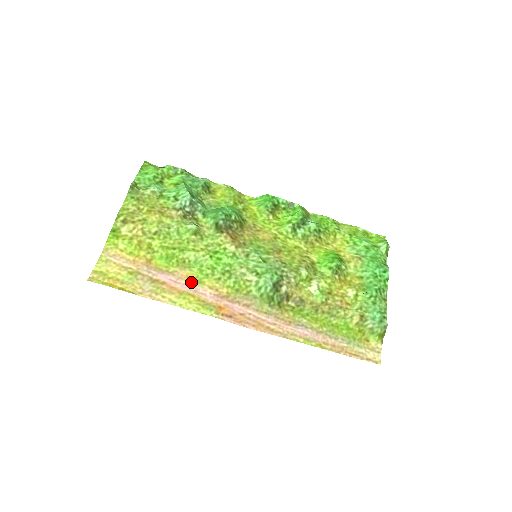
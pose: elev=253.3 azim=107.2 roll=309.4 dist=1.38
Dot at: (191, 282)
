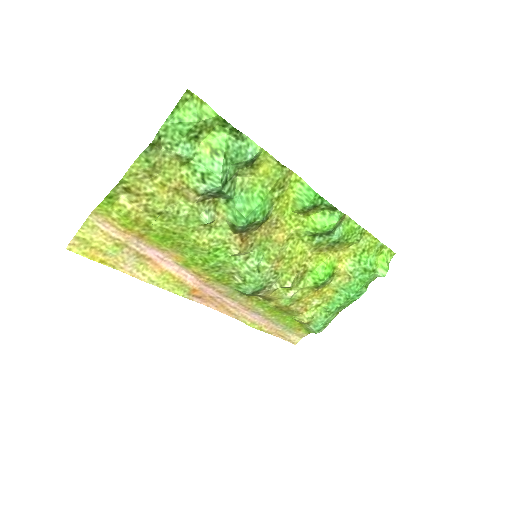
Dot at: (178, 263)
